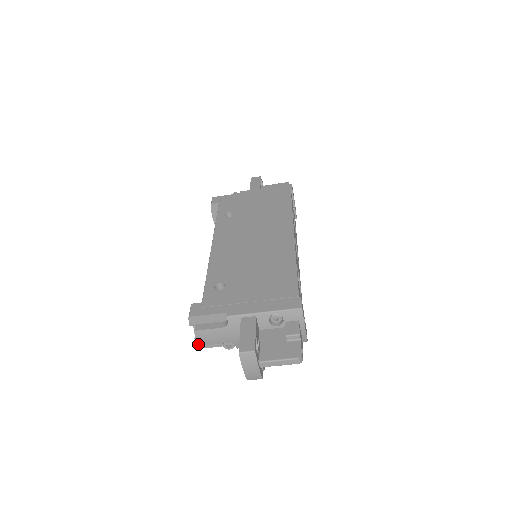
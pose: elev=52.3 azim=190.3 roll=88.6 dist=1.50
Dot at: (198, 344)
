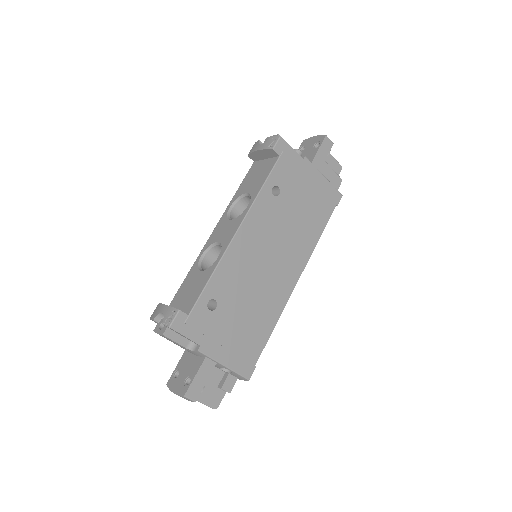
Dot at: (151, 319)
